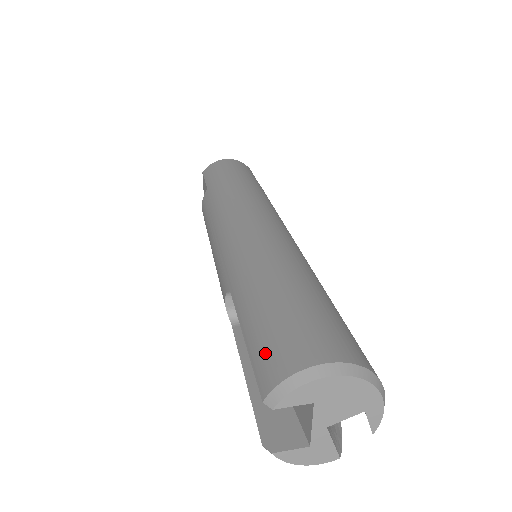
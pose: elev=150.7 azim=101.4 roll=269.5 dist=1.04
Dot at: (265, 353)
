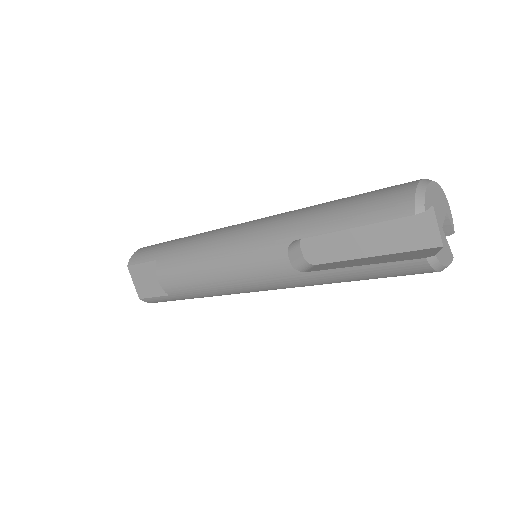
Dot at: (382, 207)
